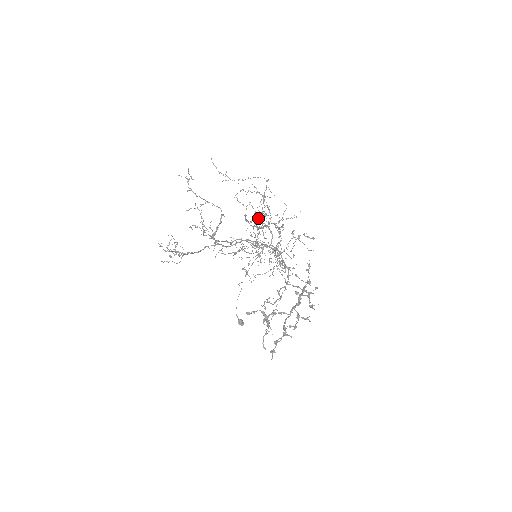
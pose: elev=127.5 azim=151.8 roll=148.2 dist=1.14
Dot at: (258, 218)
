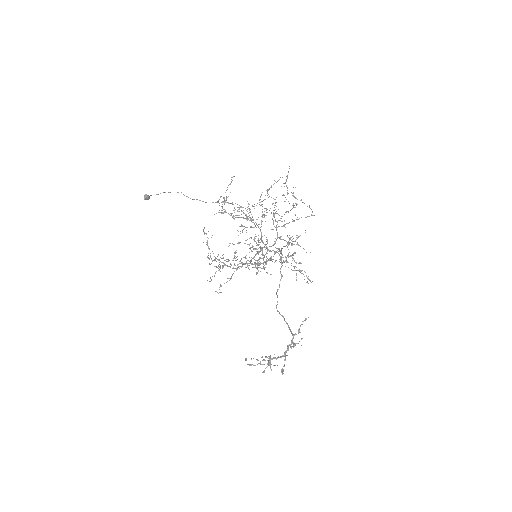
Dot at: occluded
